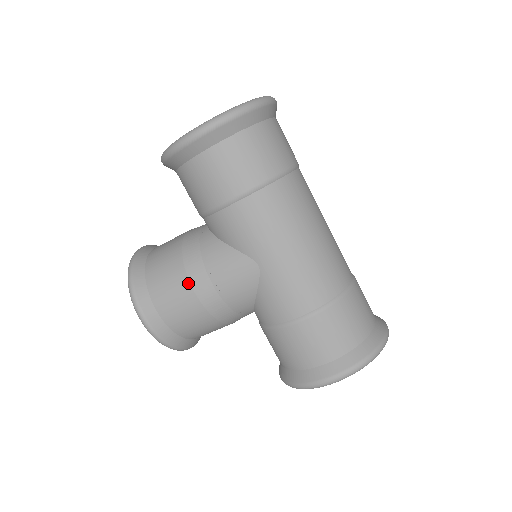
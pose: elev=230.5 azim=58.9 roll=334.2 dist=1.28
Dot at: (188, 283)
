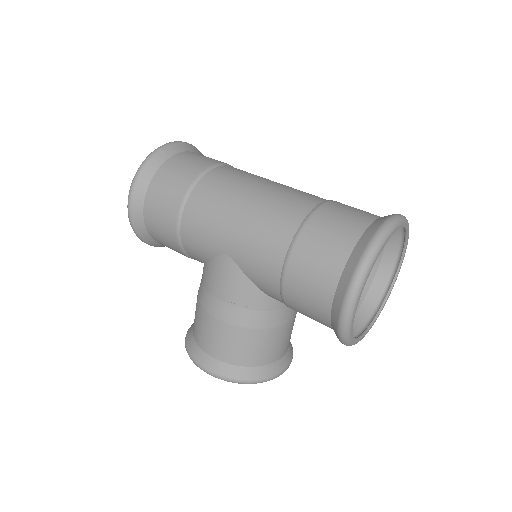
Dot at: (207, 314)
